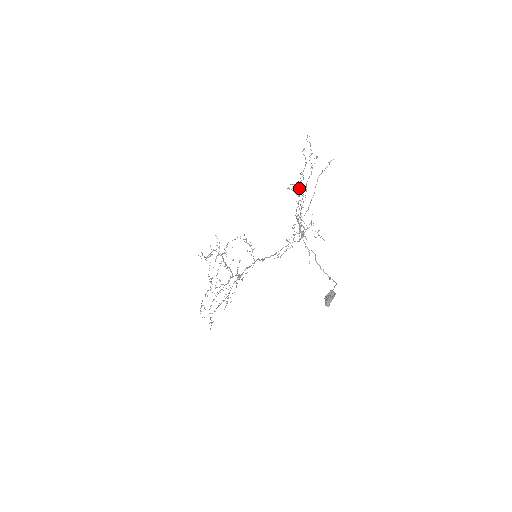
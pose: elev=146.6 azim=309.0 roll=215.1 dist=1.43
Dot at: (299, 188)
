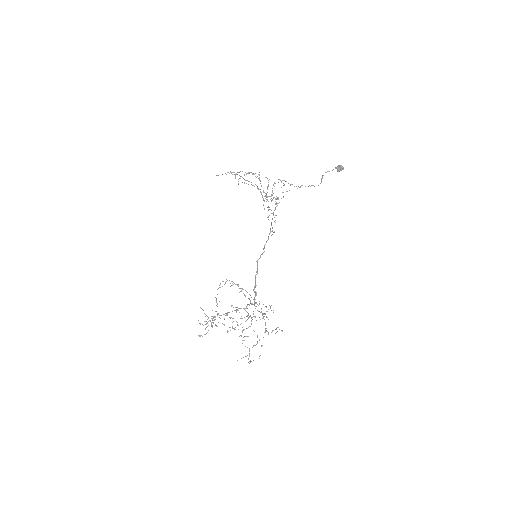
Dot at: (252, 174)
